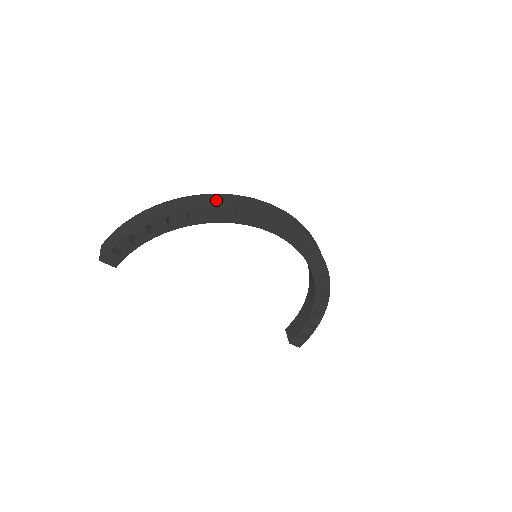
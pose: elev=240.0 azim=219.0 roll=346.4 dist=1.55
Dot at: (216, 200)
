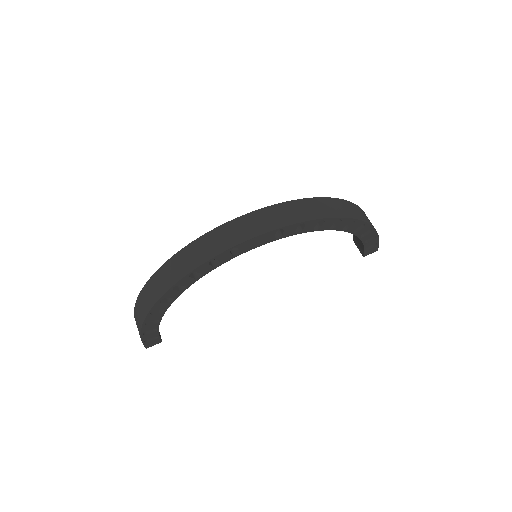
Dot at: (170, 273)
